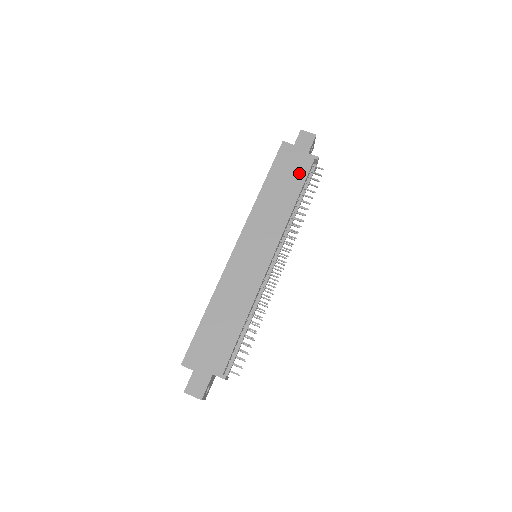
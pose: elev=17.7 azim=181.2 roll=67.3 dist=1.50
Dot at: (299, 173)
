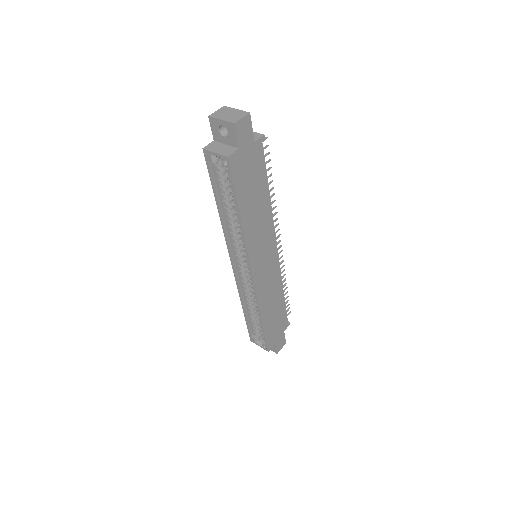
Dot at: (259, 171)
